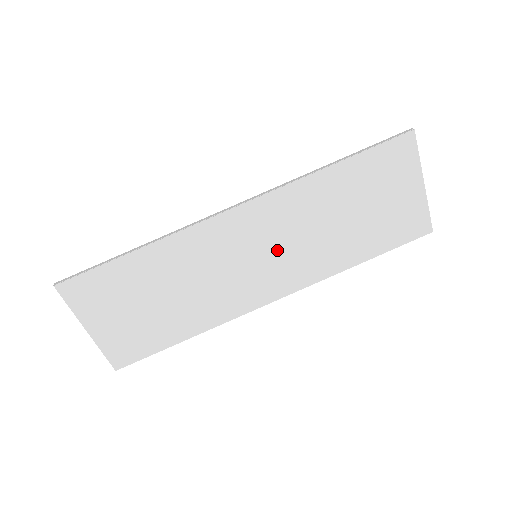
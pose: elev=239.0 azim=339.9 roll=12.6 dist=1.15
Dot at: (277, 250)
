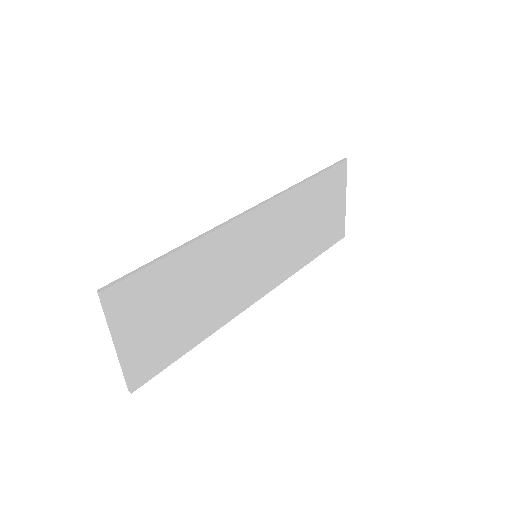
Dot at: (270, 250)
